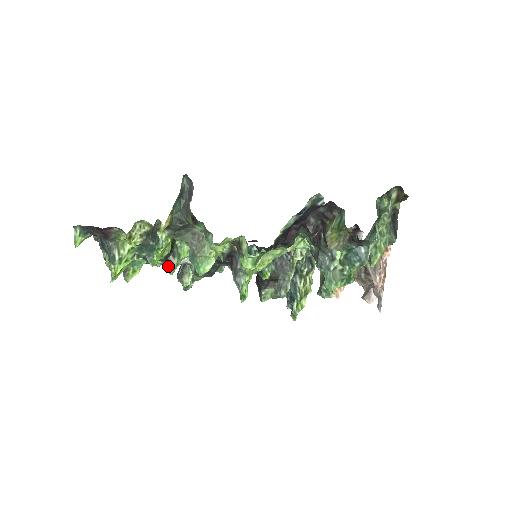
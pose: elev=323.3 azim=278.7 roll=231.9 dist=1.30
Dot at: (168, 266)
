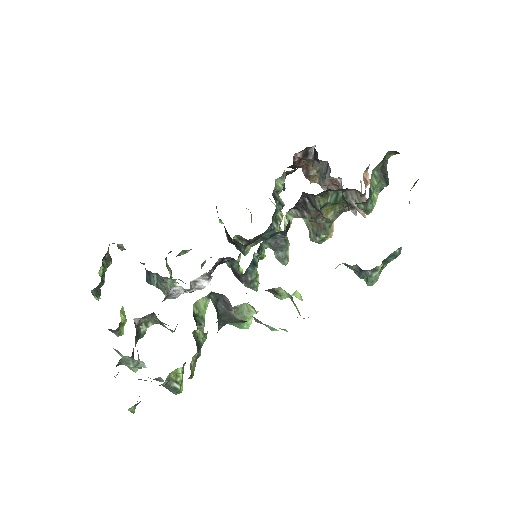
Dot at: occluded
